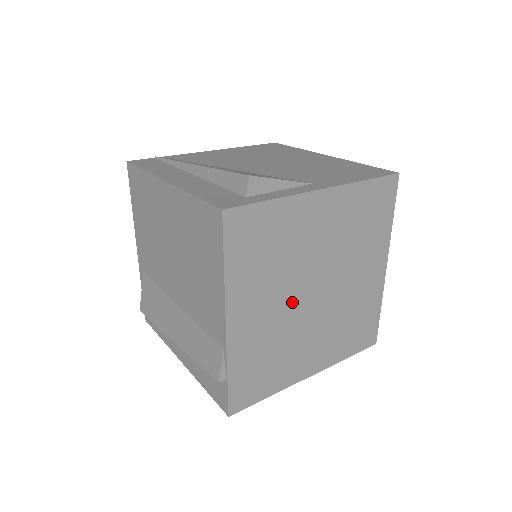
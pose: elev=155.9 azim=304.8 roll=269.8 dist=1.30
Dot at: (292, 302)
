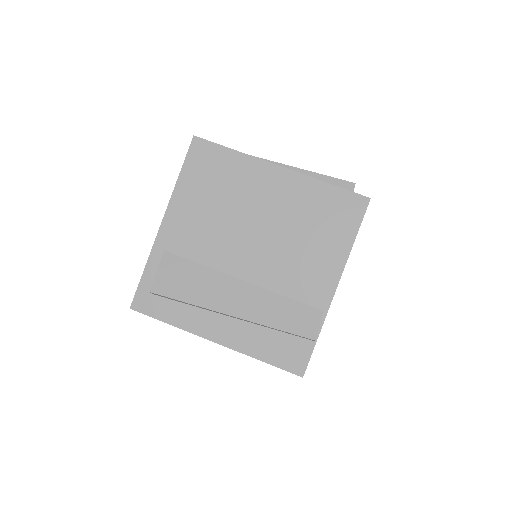
Dot at: occluded
